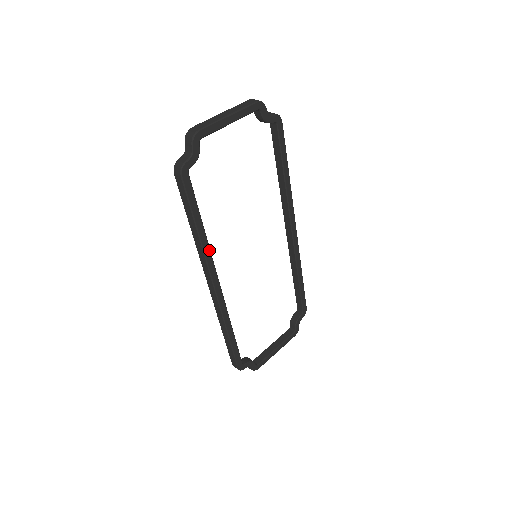
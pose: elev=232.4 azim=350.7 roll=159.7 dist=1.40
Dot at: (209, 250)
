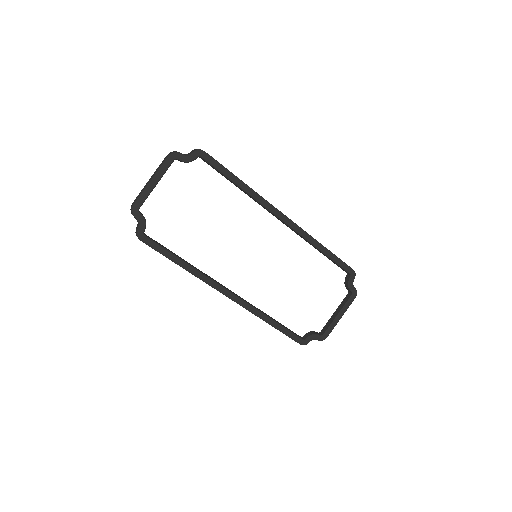
Dot at: (202, 274)
